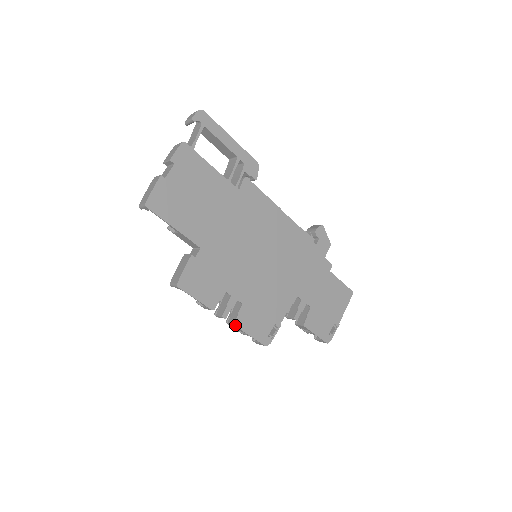
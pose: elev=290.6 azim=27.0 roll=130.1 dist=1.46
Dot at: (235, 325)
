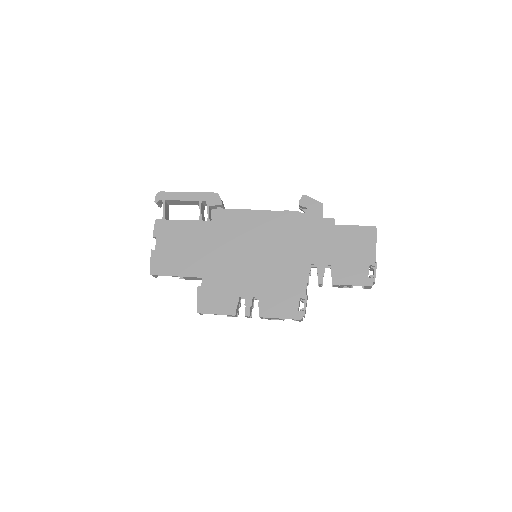
Dot at: (261, 317)
